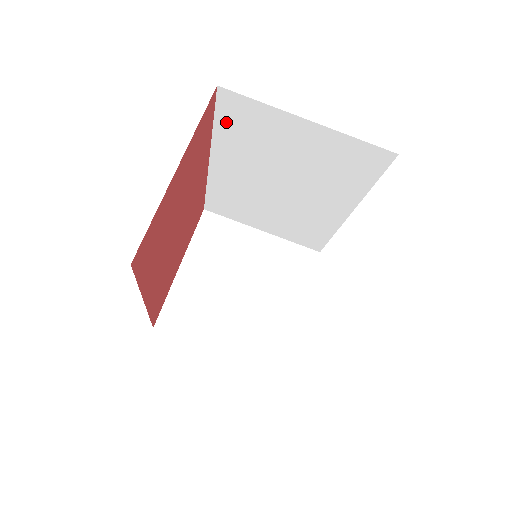
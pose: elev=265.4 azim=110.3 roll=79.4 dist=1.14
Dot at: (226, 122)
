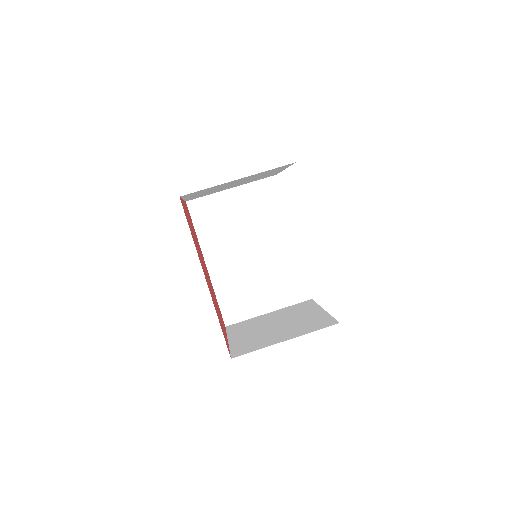
Dot at: (200, 223)
